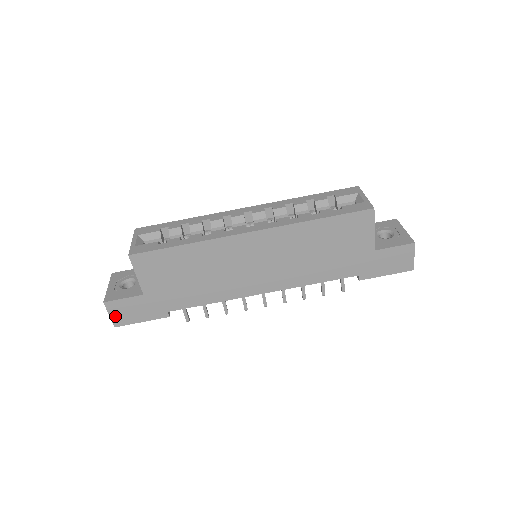
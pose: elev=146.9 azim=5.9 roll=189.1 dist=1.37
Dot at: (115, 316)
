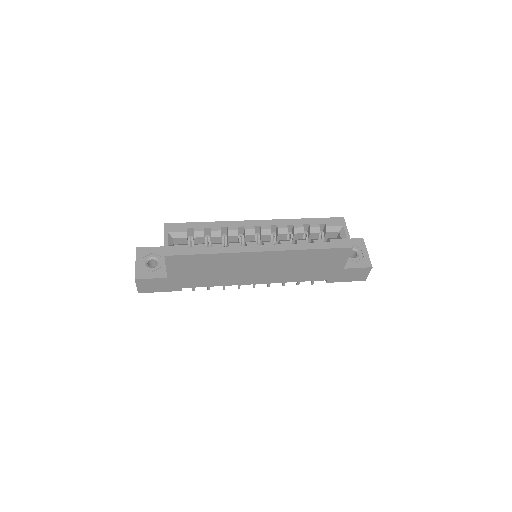
Dot at: (141, 287)
